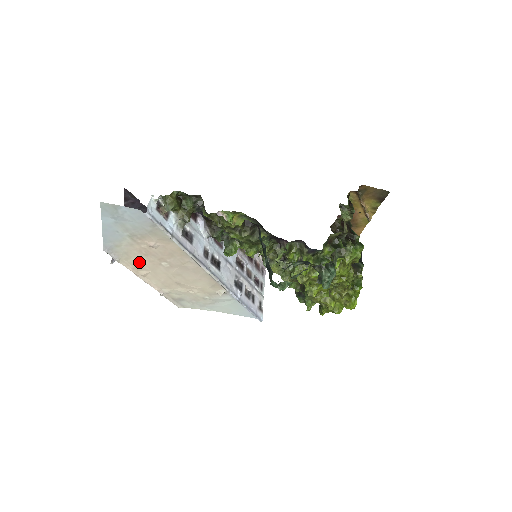
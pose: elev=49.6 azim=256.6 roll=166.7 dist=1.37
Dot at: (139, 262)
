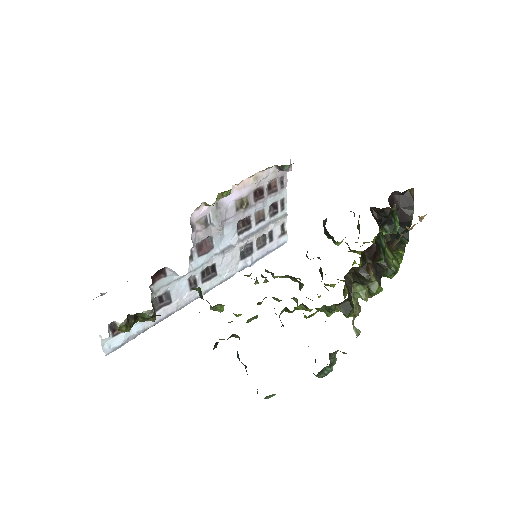
Dot at: occluded
